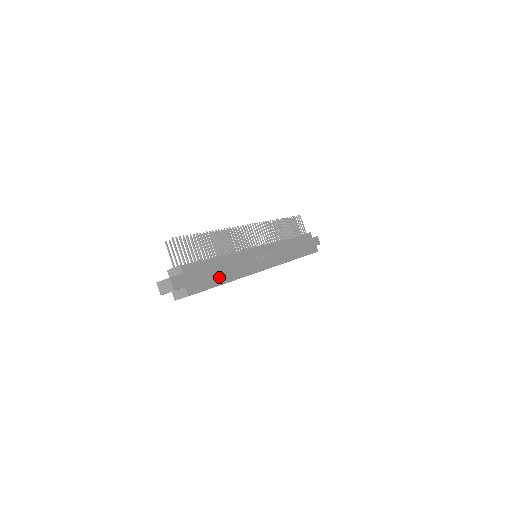
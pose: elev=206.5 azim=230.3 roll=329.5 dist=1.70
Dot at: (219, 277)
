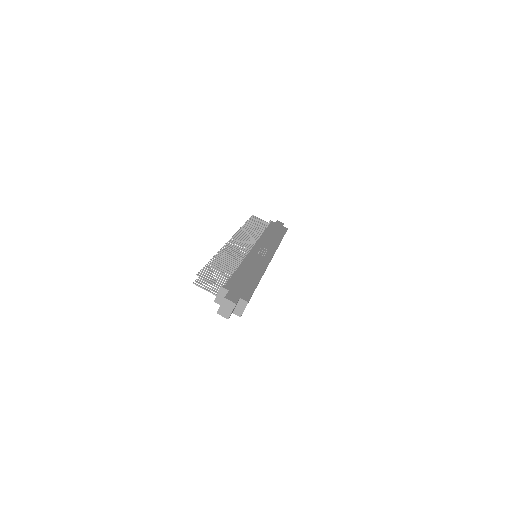
Dot at: (252, 279)
